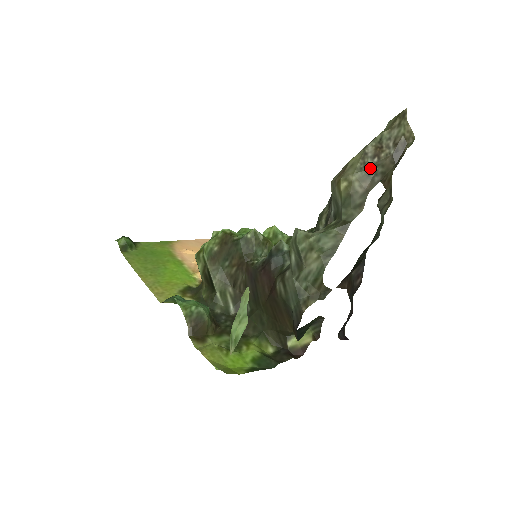
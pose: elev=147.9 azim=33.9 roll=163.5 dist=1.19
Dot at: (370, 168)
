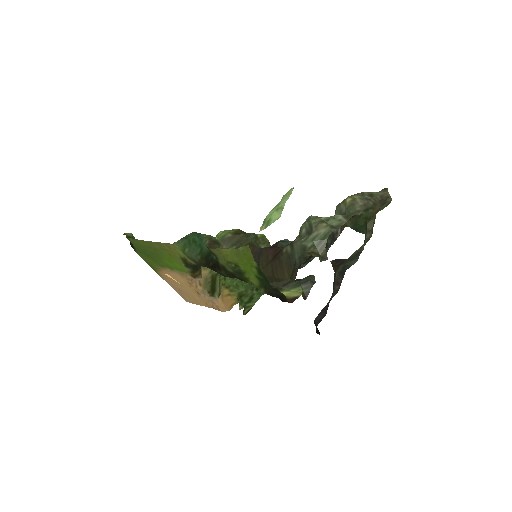
Dot at: (367, 197)
